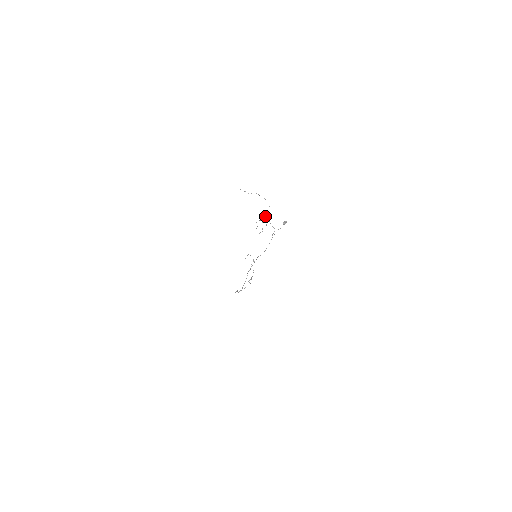
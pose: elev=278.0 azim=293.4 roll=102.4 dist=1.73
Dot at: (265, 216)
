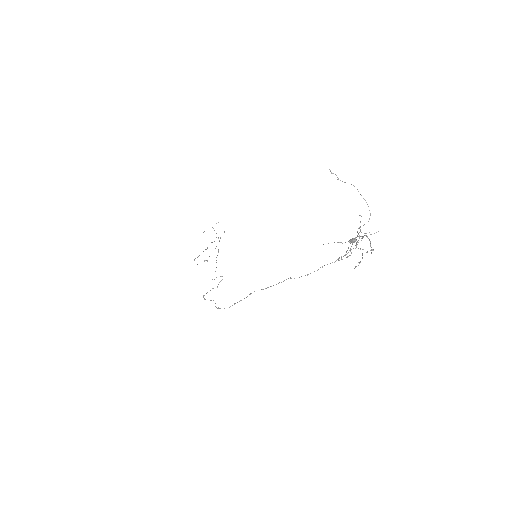
Dot at: (363, 236)
